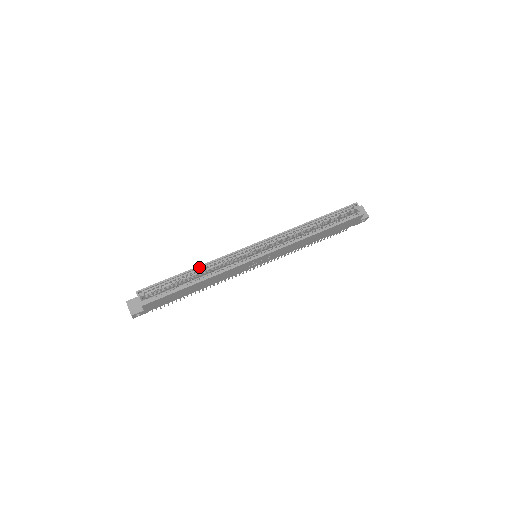
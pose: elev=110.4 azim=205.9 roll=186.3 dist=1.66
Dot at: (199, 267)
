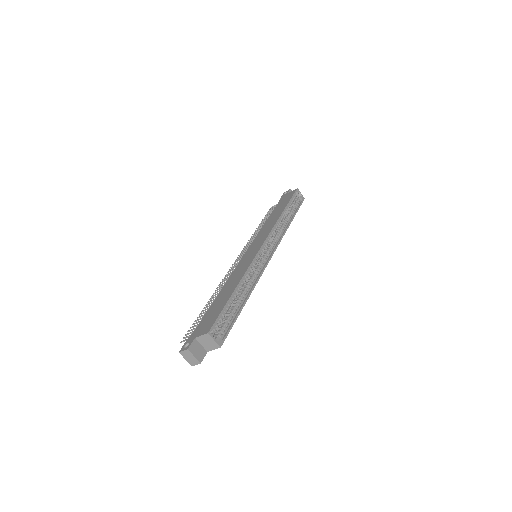
Dot at: (240, 283)
